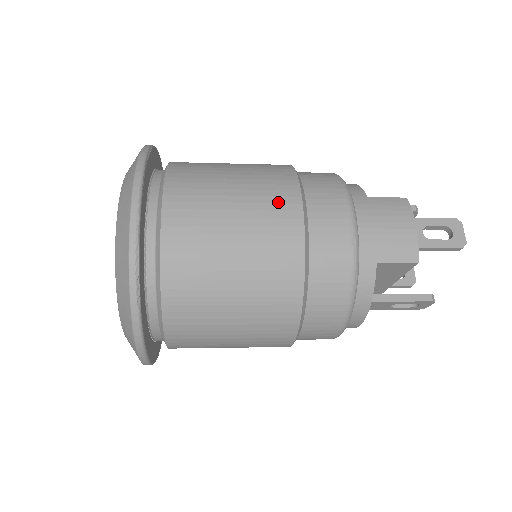
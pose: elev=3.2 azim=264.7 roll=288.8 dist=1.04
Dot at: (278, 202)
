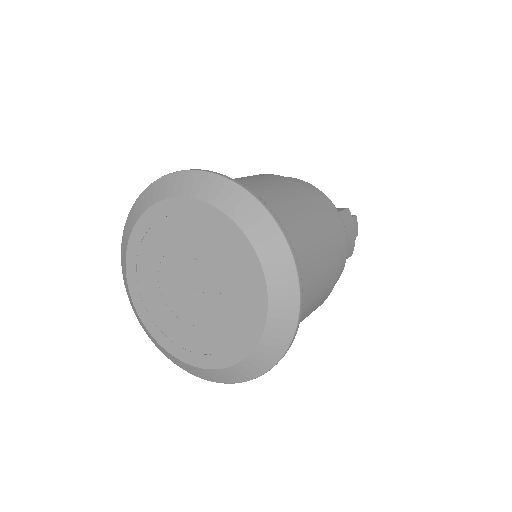
Dot at: (332, 243)
